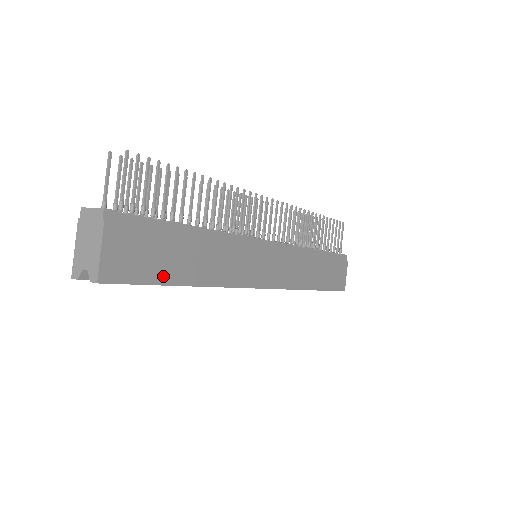
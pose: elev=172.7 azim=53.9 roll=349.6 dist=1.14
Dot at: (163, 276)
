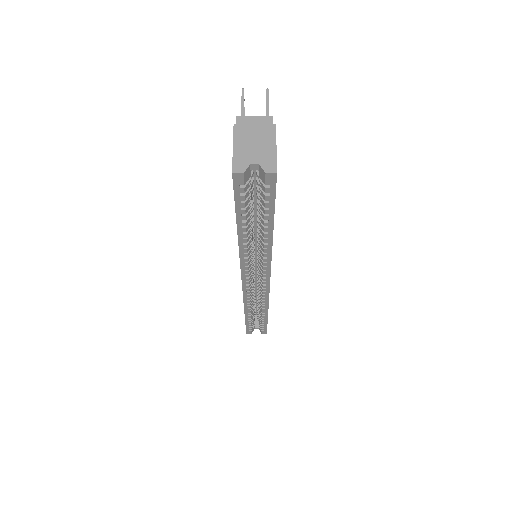
Dot at: occluded
